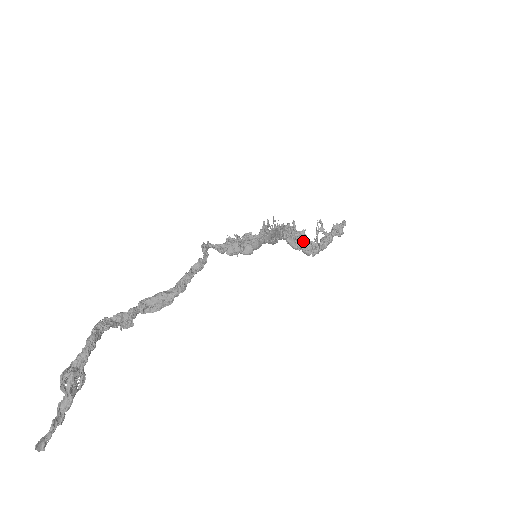
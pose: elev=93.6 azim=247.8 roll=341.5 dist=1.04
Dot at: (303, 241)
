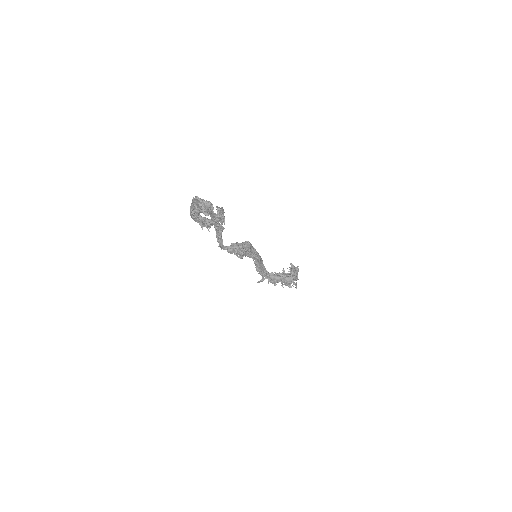
Dot at: occluded
